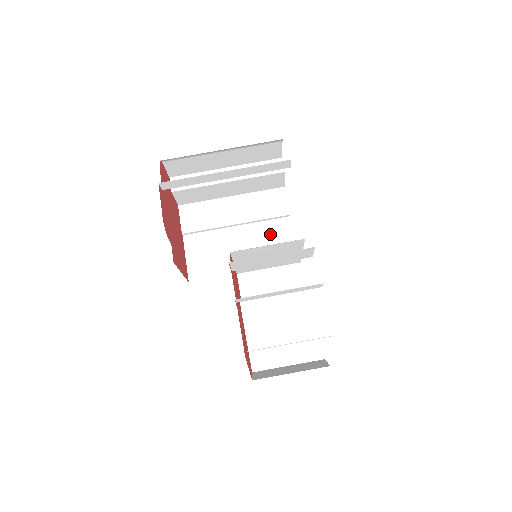
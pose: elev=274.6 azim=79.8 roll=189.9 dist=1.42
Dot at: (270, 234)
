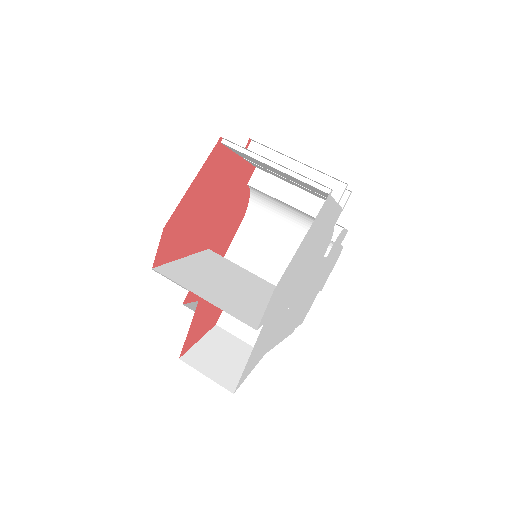
Dot at: occluded
